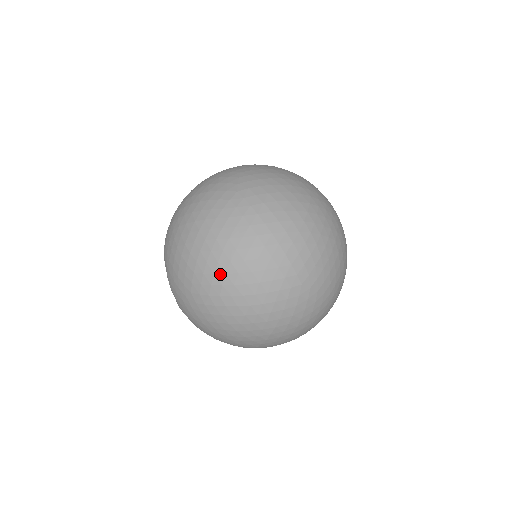
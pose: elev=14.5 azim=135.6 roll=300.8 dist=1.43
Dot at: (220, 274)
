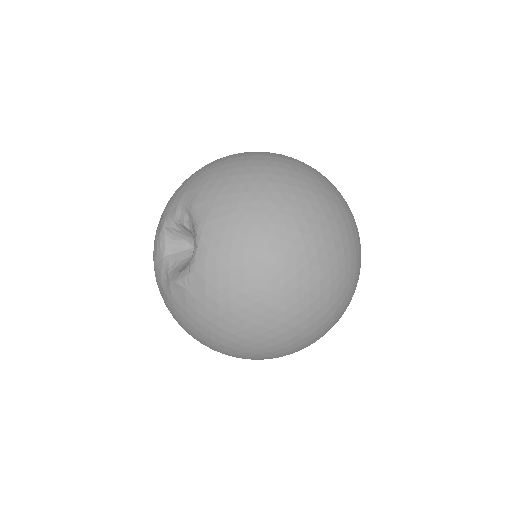
Dot at: (307, 234)
